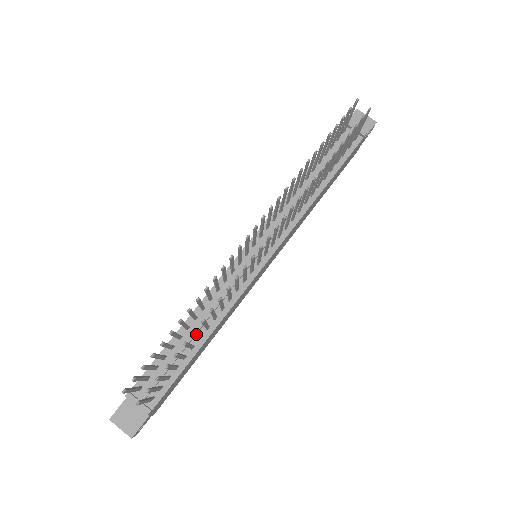
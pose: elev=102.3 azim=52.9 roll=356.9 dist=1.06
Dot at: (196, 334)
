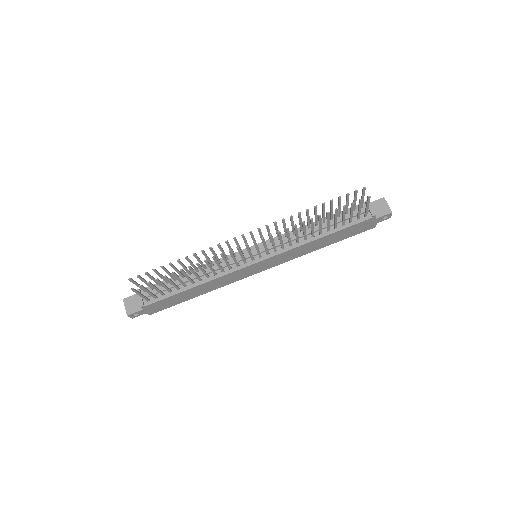
Dot at: (184, 274)
